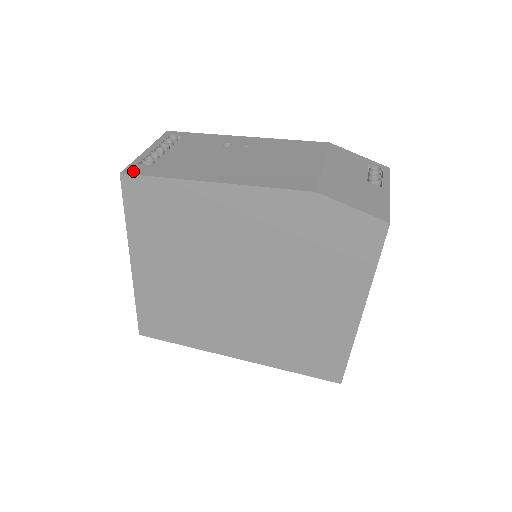
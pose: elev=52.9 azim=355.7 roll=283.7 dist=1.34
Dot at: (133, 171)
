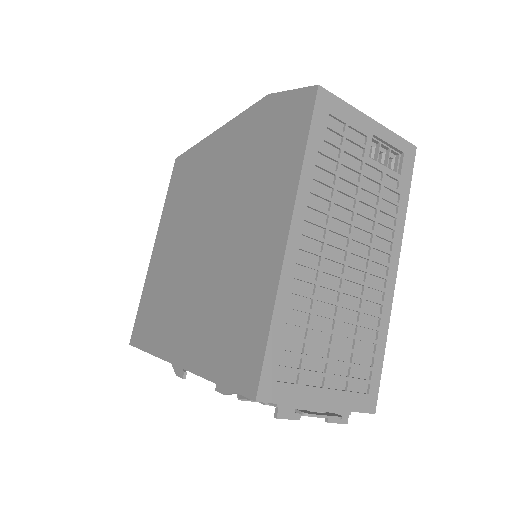
Dot at: occluded
